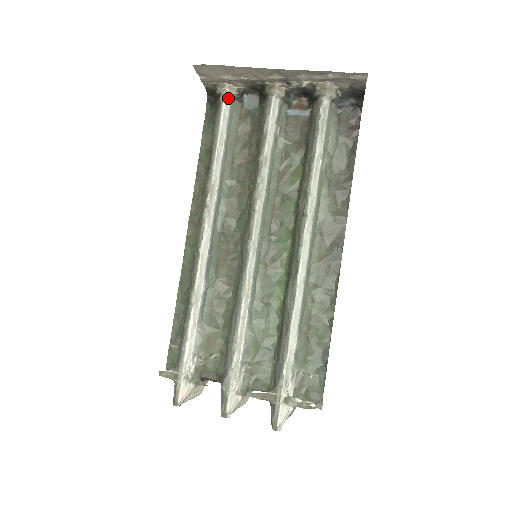
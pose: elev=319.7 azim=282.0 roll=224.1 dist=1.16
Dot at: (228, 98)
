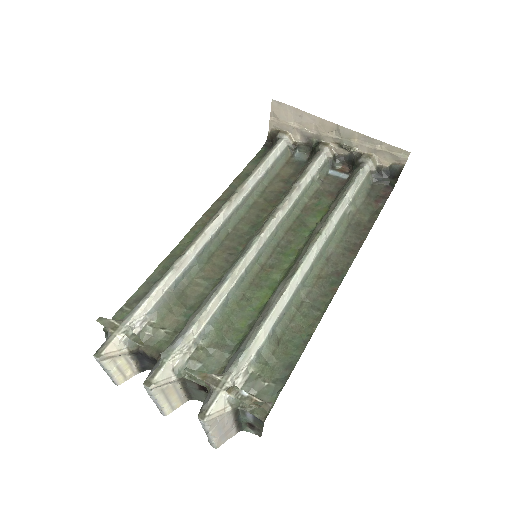
Dot at: (284, 144)
